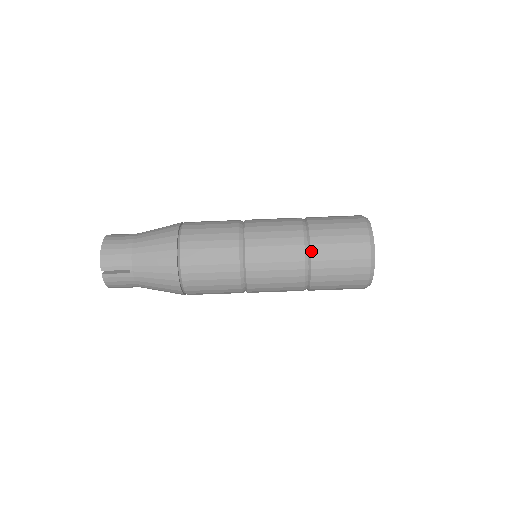
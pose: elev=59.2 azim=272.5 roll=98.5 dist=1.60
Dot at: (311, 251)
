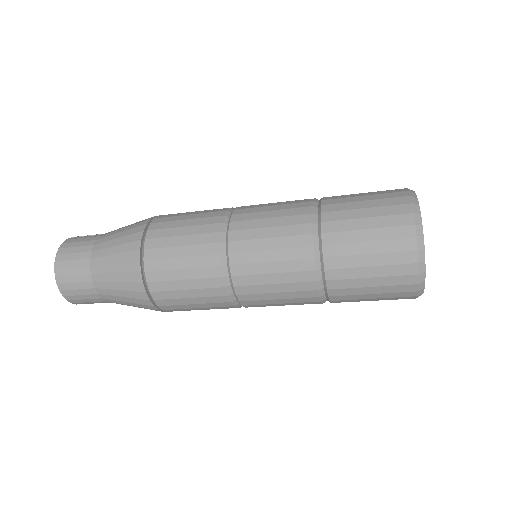
Dot at: occluded
